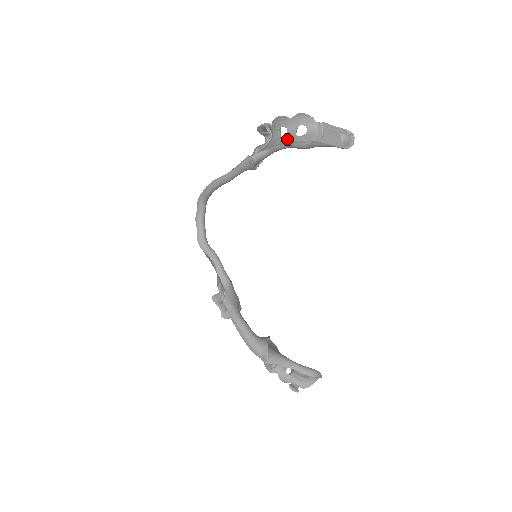
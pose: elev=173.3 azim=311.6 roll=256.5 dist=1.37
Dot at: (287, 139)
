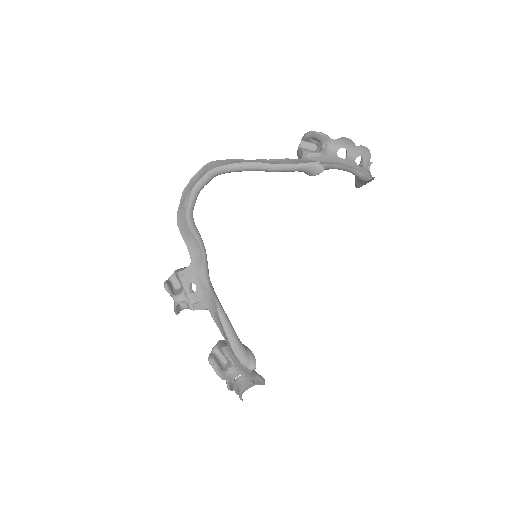
Dot at: (351, 164)
